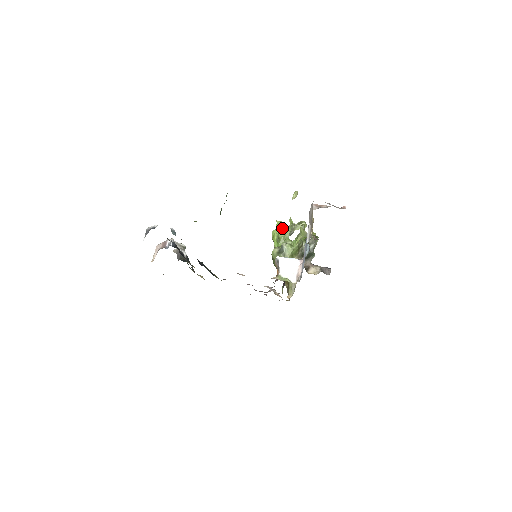
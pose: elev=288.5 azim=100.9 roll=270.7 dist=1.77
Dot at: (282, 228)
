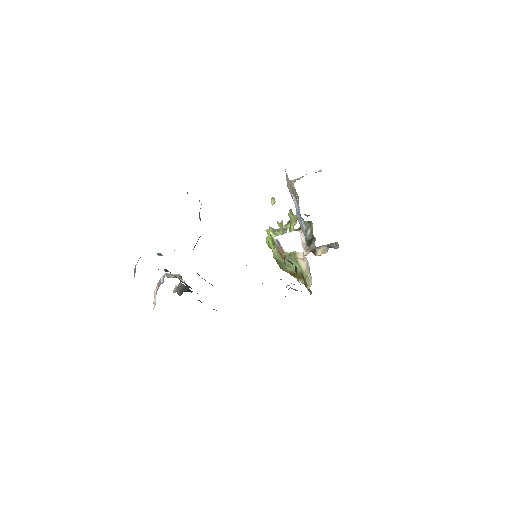
Dot at: occluded
